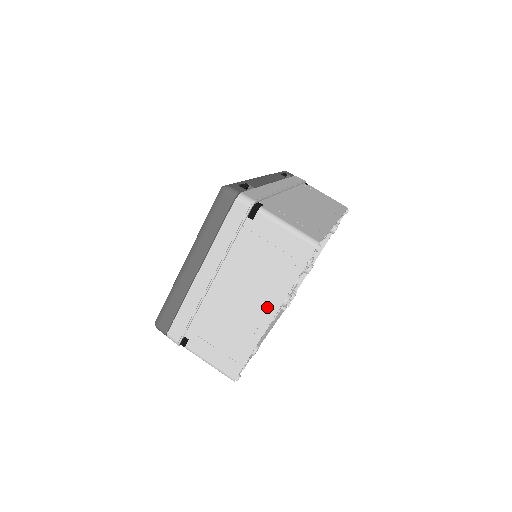
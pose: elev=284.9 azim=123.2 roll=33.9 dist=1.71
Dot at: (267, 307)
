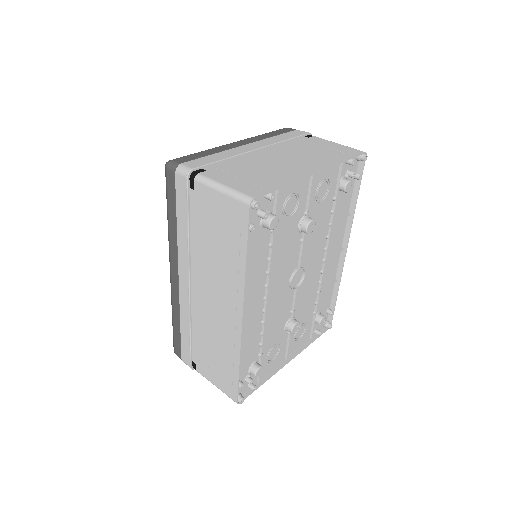
Dot at: (312, 166)
